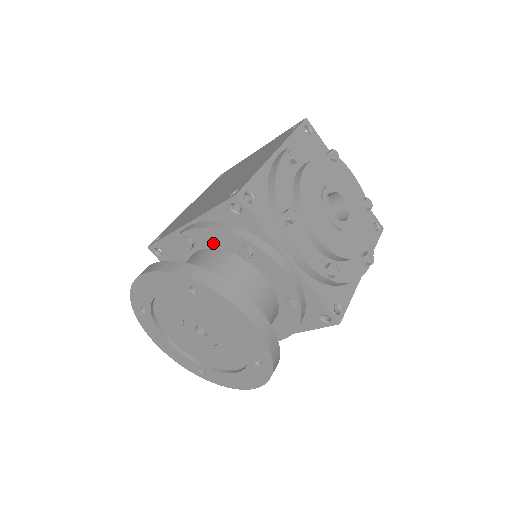
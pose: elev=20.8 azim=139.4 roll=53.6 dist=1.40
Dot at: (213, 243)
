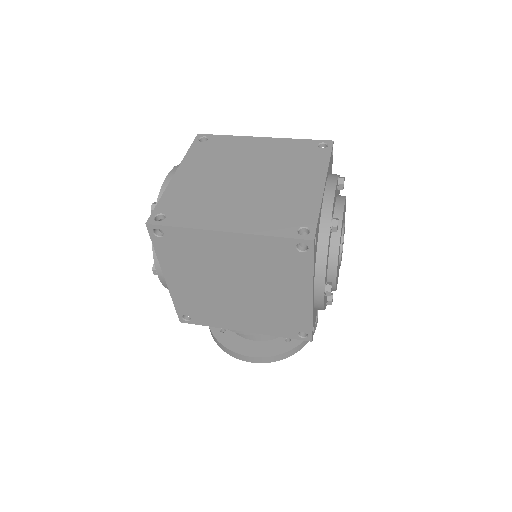
Dot at: occluded
